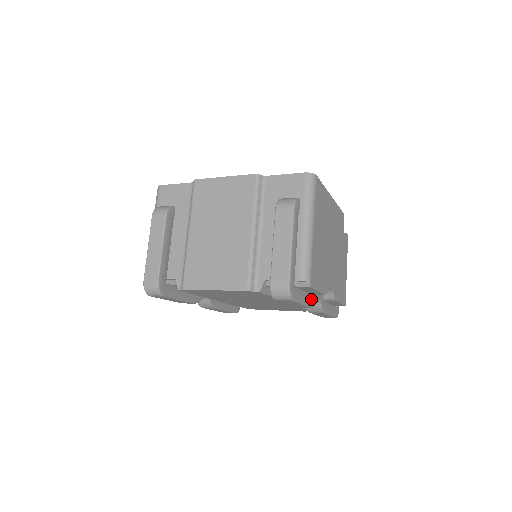
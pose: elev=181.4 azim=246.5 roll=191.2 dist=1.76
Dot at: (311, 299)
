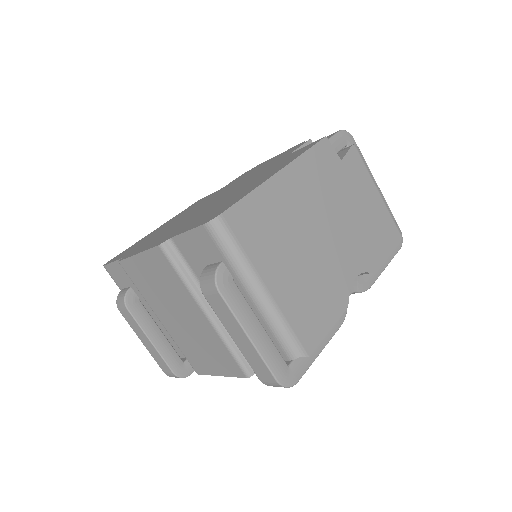
Dot at: occluded
